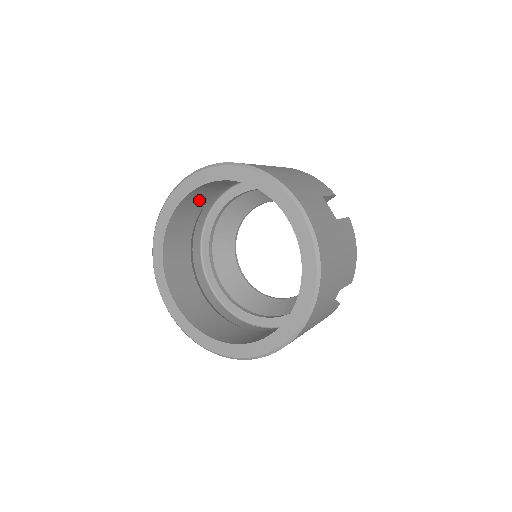
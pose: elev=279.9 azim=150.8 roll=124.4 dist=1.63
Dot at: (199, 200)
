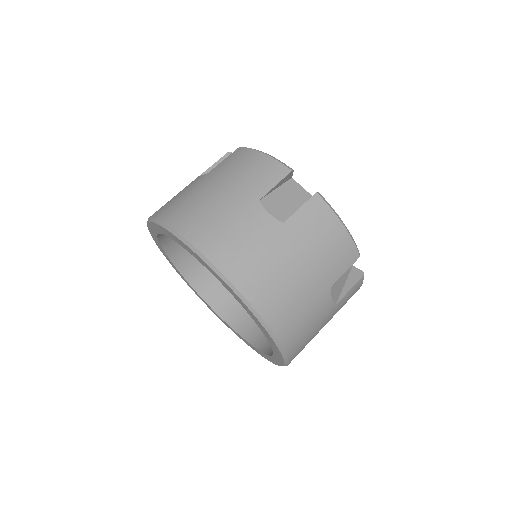
Dot at: occluded
